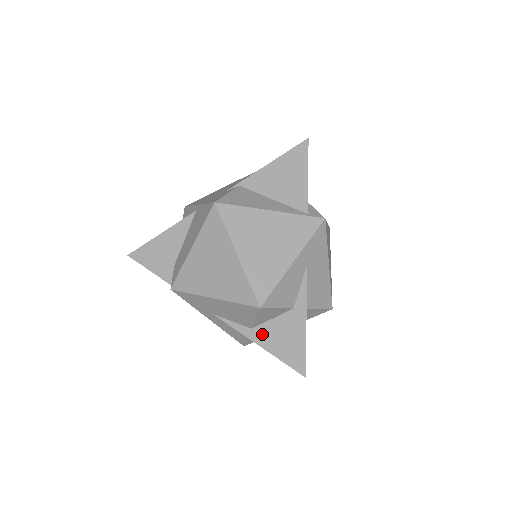
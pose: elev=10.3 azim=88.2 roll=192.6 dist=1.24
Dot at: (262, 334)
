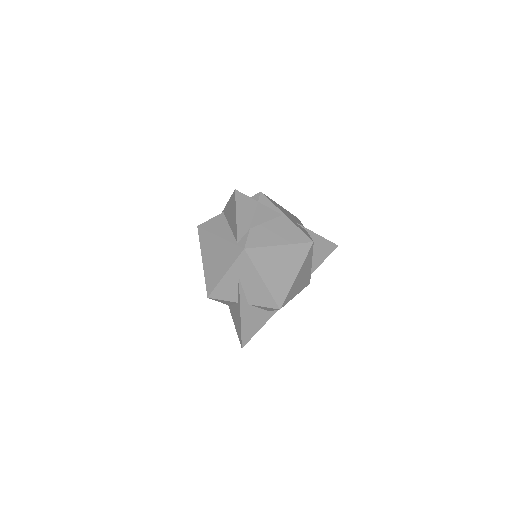
Dot at: (232, 312)
